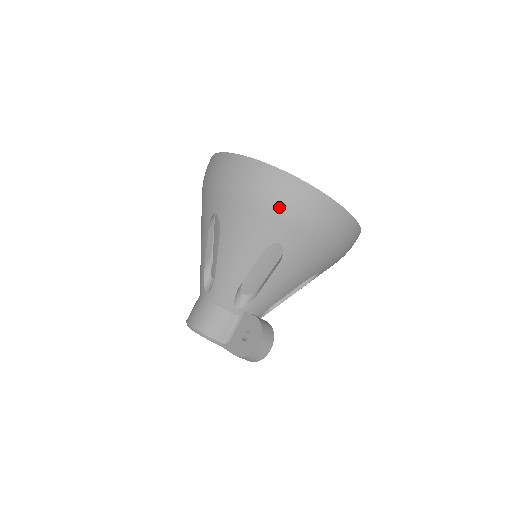
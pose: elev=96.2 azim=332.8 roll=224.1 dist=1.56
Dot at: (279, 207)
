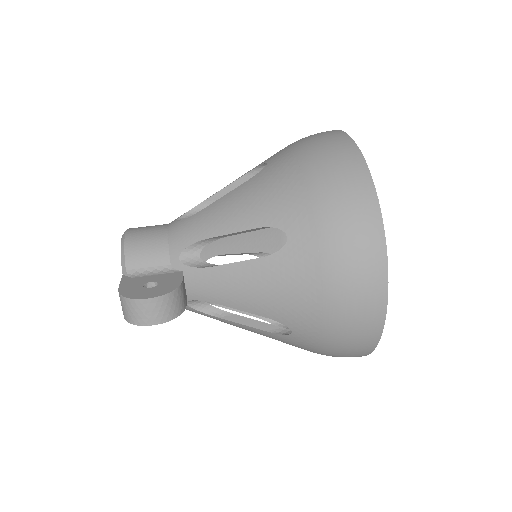
Dot at: (327, 198)
